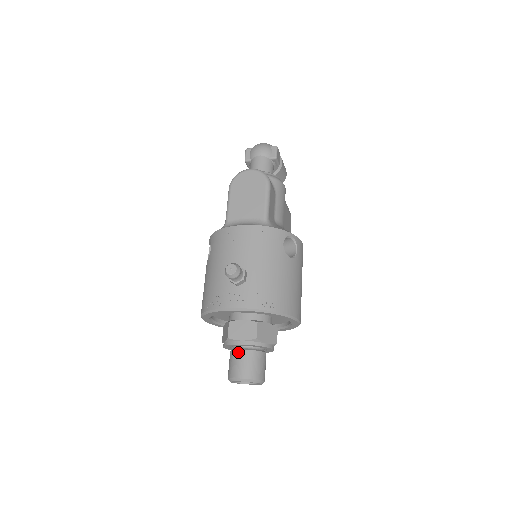
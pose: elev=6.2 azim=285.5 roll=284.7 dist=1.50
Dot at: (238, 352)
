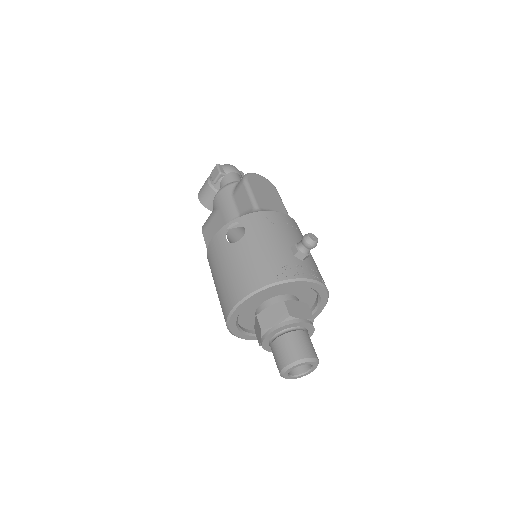
Dot at: (298, 333)
